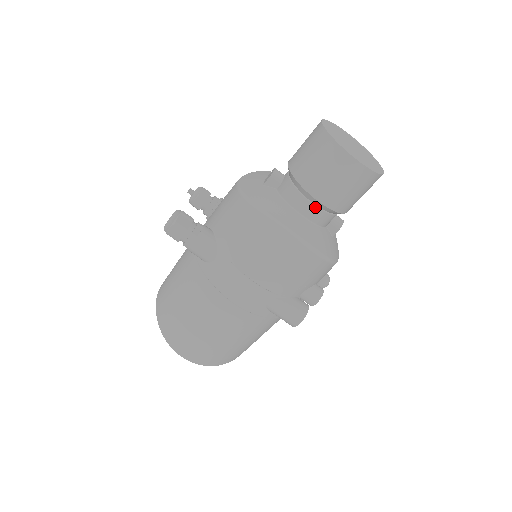
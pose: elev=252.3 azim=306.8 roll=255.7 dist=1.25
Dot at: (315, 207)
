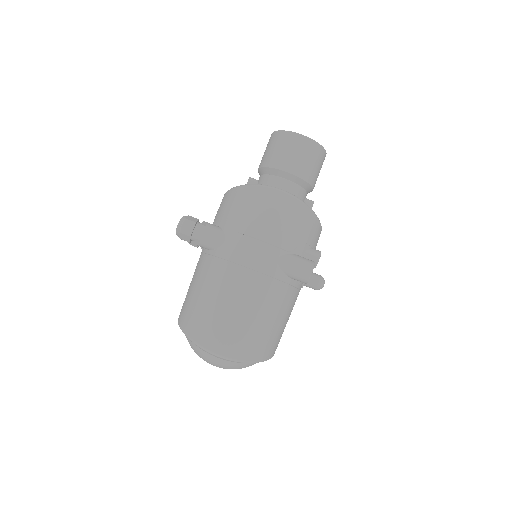
Dot at: (288, 181)
